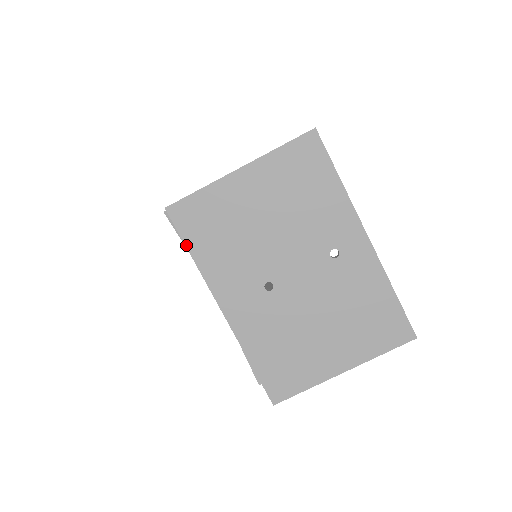
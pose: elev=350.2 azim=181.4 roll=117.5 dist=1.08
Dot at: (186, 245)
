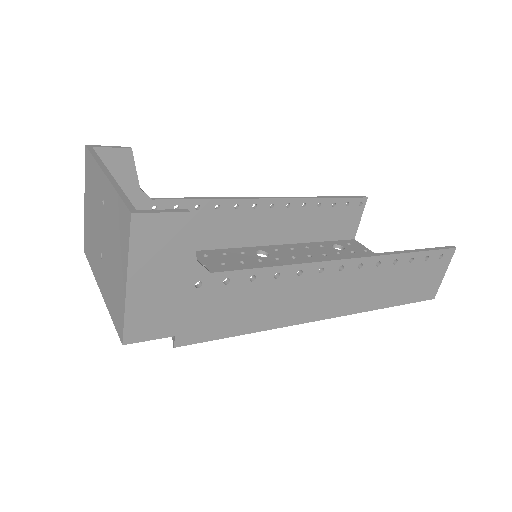
Dot at: (89, 263)
